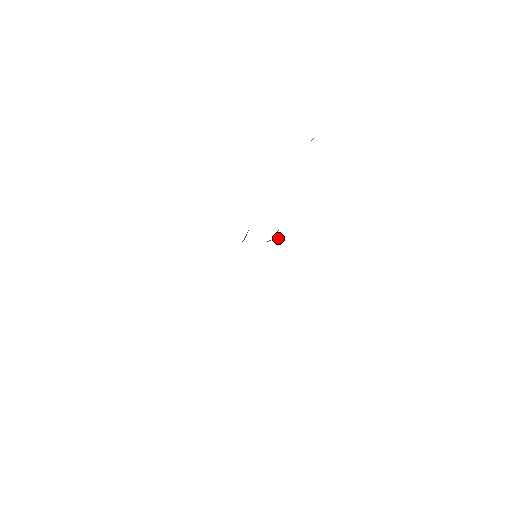
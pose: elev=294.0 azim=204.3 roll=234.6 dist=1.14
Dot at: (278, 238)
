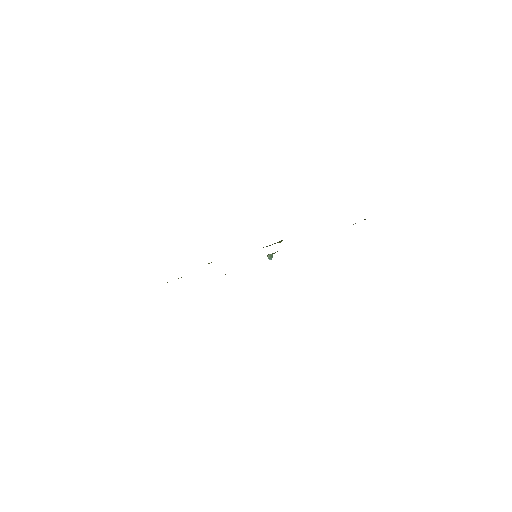
Dot at: (270, 257)
